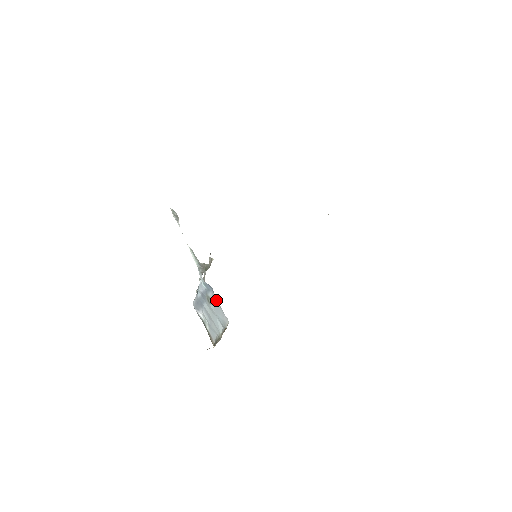
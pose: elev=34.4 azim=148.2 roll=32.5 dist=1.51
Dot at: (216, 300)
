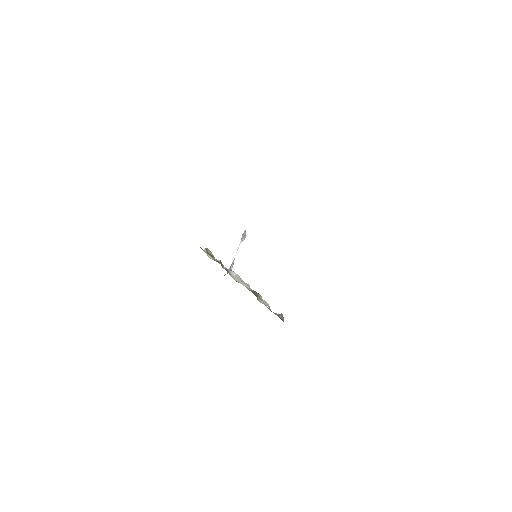
Dot at: occluded
